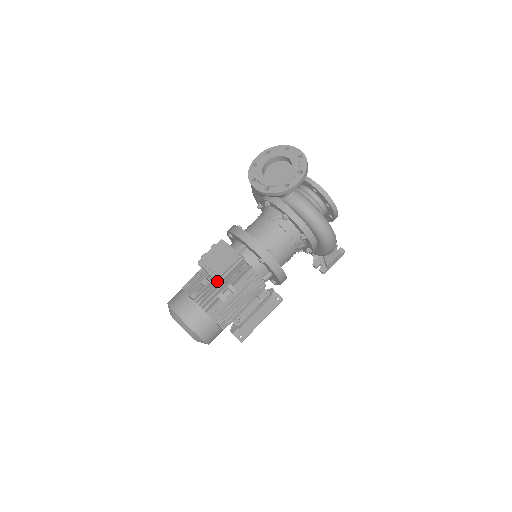
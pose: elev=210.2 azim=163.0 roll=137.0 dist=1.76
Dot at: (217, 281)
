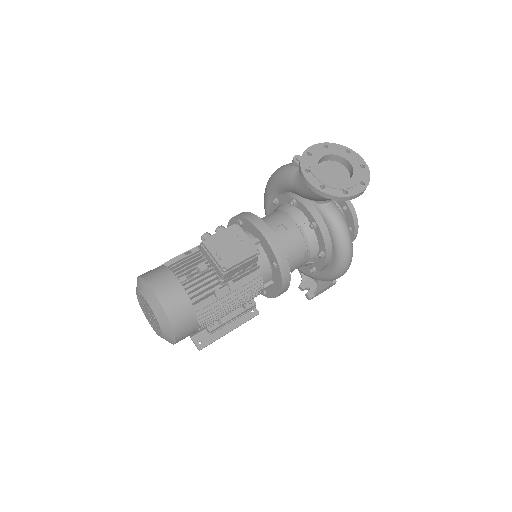
Dot at: (223, 272)
